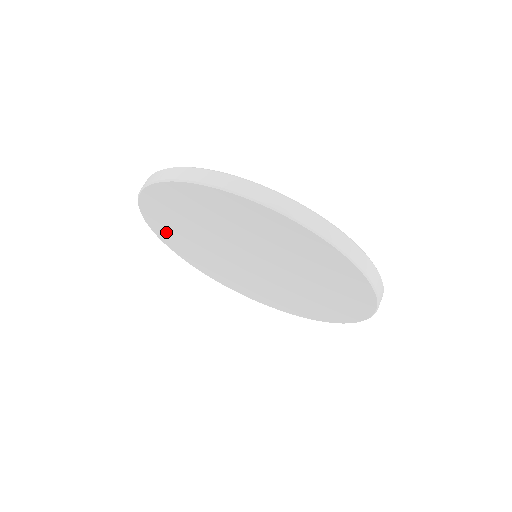
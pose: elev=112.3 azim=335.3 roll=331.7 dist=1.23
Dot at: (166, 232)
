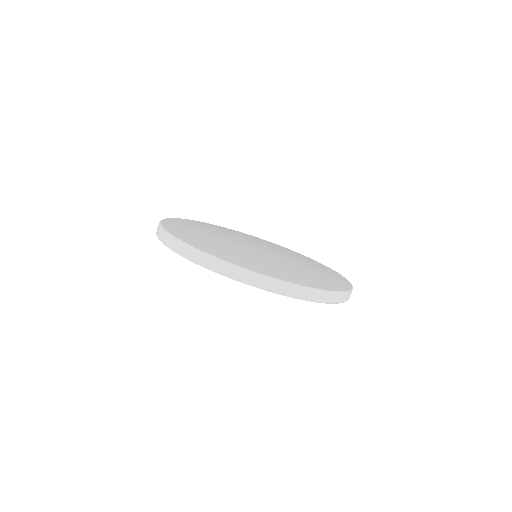
Dot at: occluded
